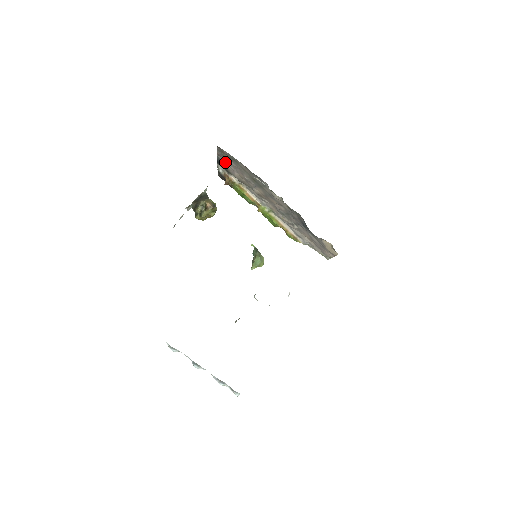
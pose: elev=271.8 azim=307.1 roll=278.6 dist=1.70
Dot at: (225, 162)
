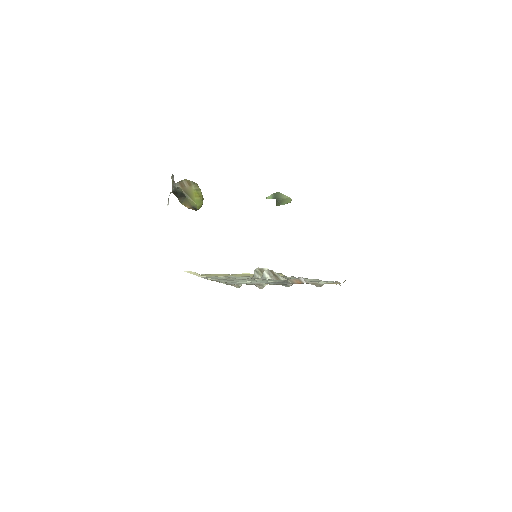
Dot at: occluded
